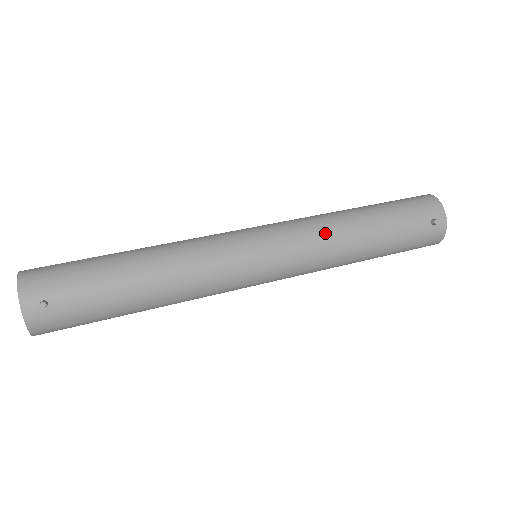
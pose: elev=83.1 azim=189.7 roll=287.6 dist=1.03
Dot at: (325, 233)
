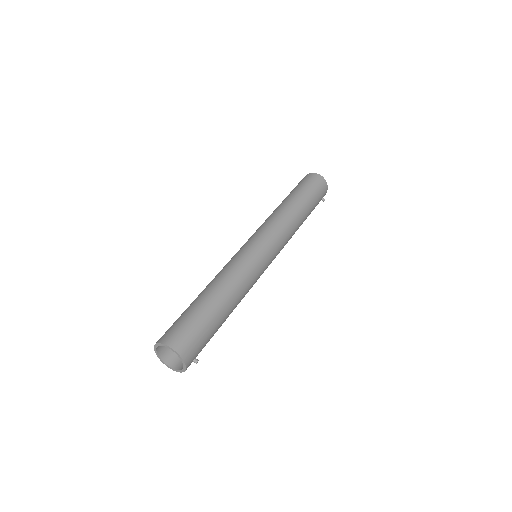
Dot at: (291, 235)
